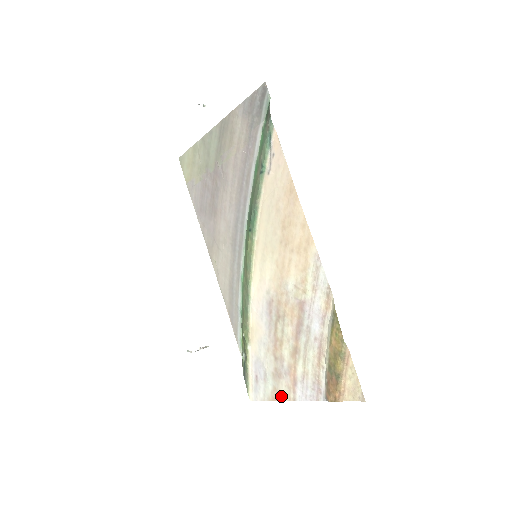
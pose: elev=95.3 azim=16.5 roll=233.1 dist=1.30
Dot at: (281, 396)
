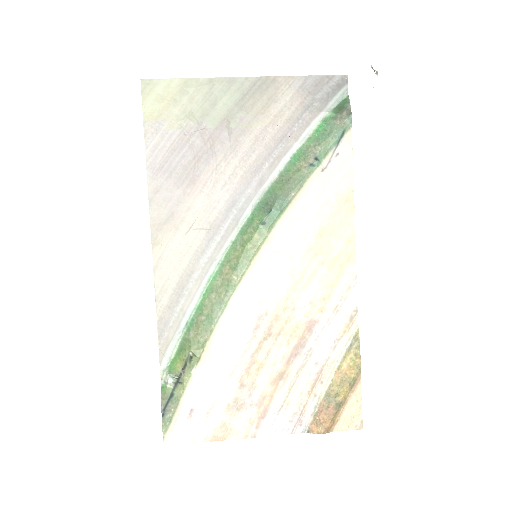
Dot at: (232, 434)
